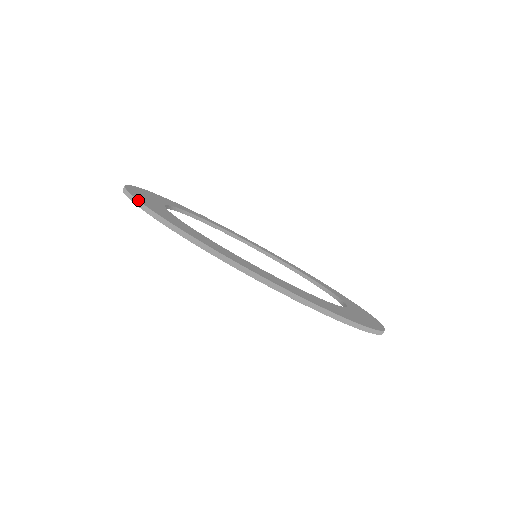
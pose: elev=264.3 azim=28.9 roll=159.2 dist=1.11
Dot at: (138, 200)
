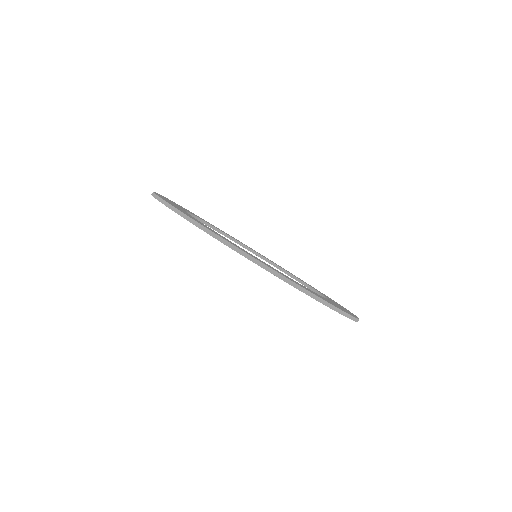
Dot at: occluded
